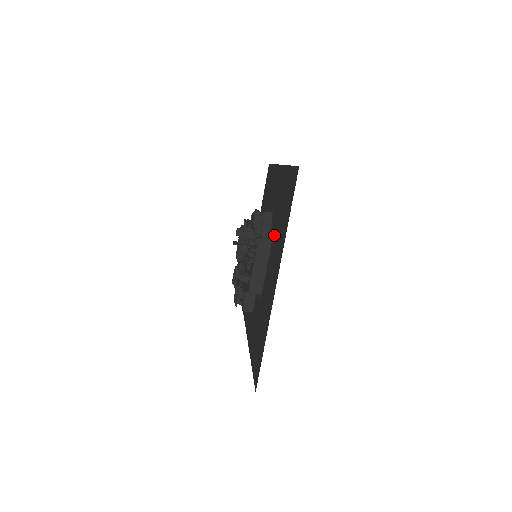
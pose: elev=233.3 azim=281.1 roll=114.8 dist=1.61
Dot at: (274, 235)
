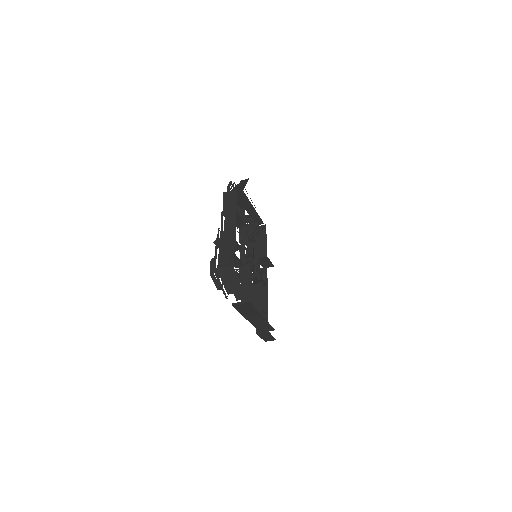
Dot at: occluded
